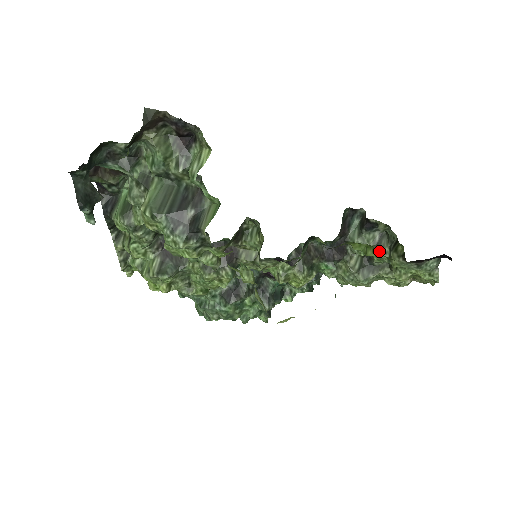
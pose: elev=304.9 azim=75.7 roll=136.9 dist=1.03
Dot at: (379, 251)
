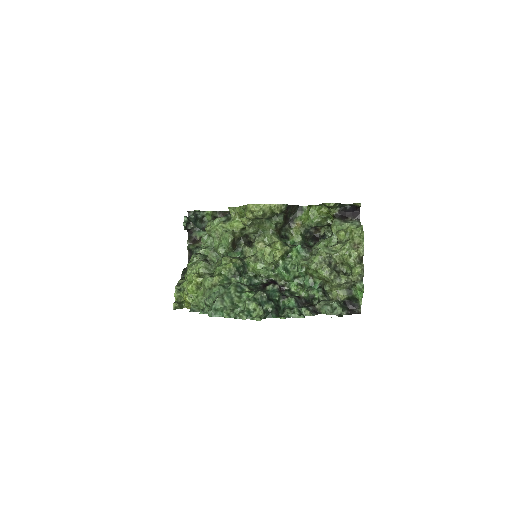
Dot at: (328, 238)
